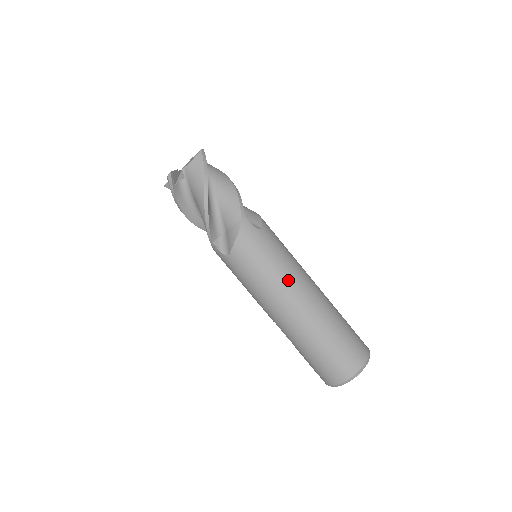
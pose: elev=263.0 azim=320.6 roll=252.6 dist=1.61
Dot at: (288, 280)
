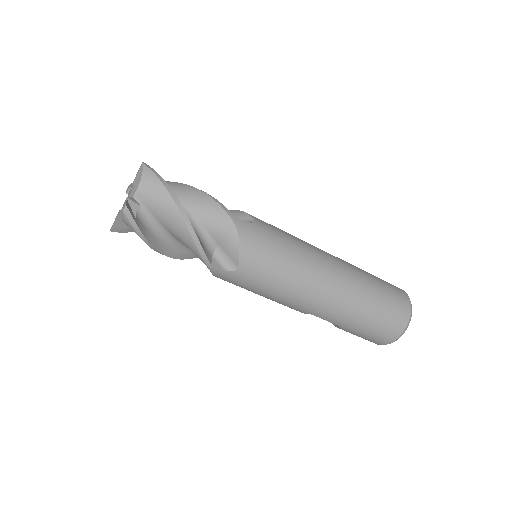
Dot at: (310, 261)
